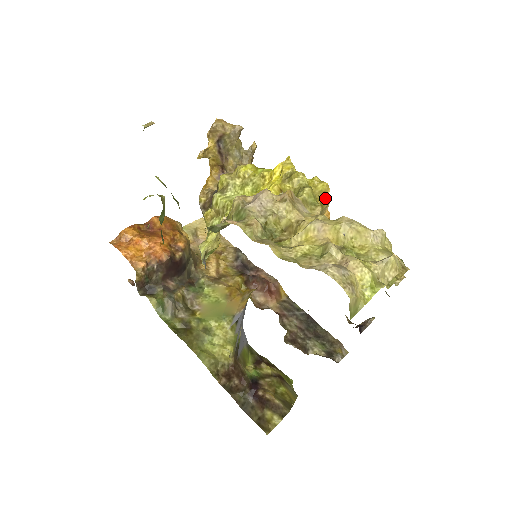
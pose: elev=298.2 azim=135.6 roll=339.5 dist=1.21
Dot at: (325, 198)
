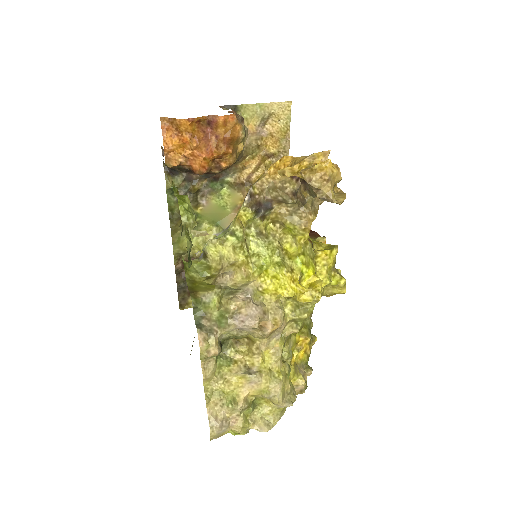
Dot at: occluded
